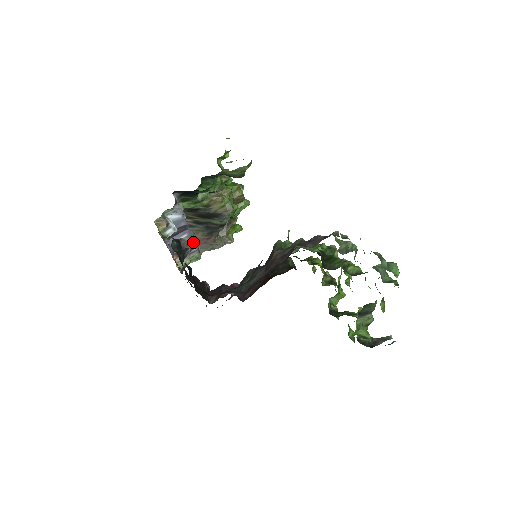
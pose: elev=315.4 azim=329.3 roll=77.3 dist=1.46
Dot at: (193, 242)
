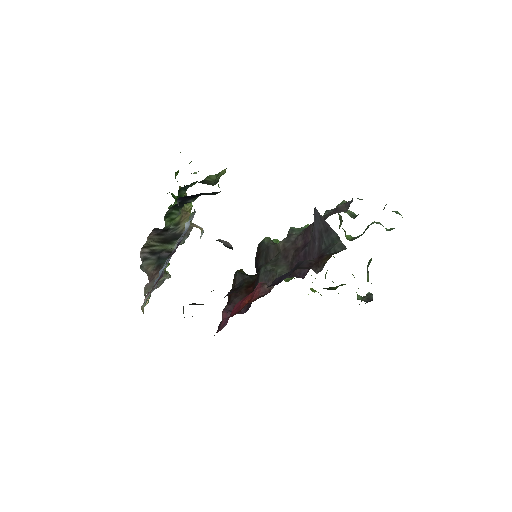
Dot at: (163, 272)
